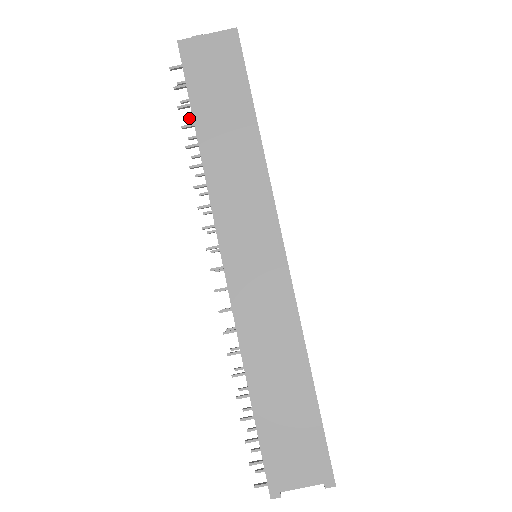
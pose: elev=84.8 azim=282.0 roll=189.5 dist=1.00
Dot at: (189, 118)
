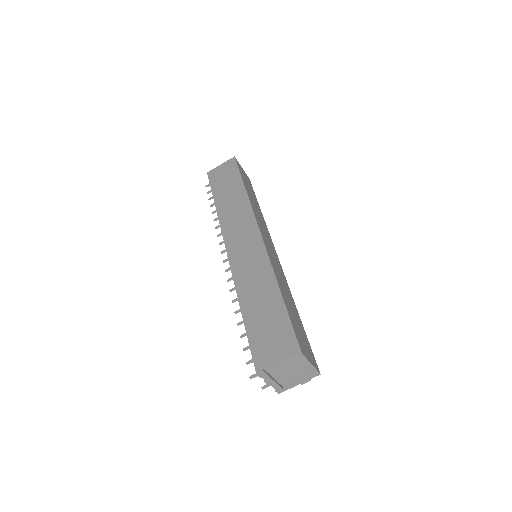
Dot at: occluded
